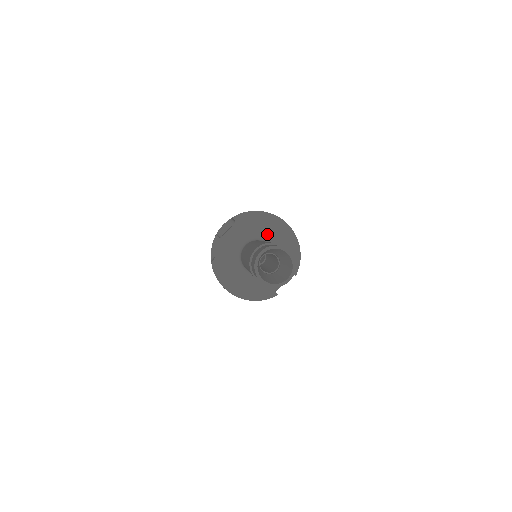
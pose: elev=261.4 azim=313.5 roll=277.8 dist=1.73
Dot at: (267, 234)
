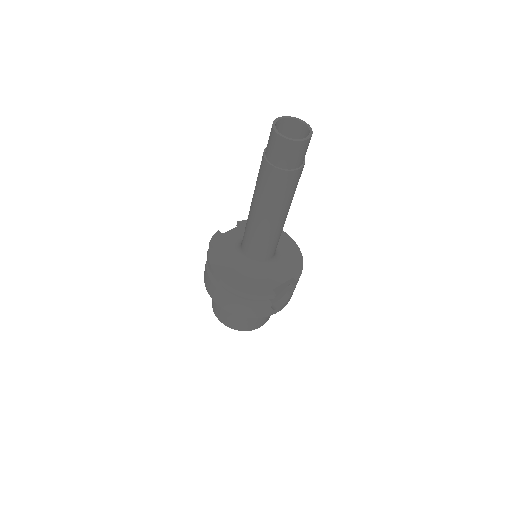
Dot at: occluded
